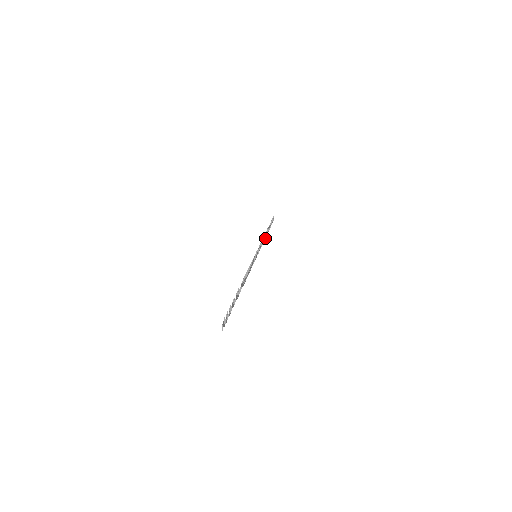
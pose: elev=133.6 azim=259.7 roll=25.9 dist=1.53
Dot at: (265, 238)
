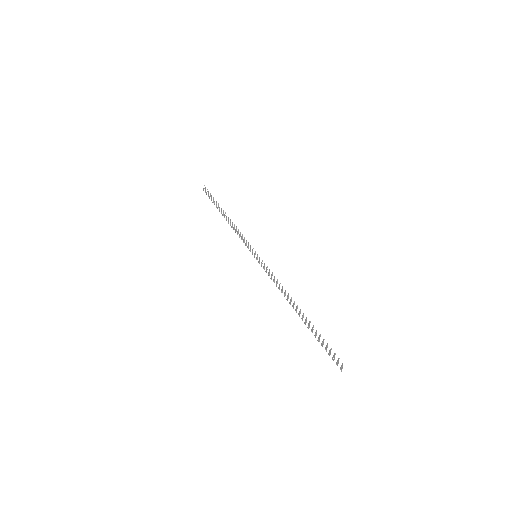
Dot at: (228, 223)
